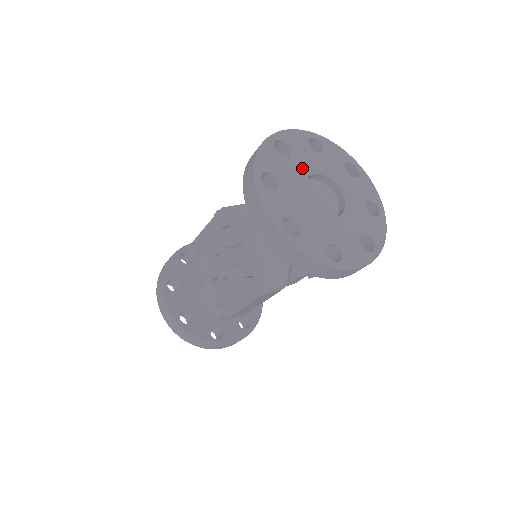
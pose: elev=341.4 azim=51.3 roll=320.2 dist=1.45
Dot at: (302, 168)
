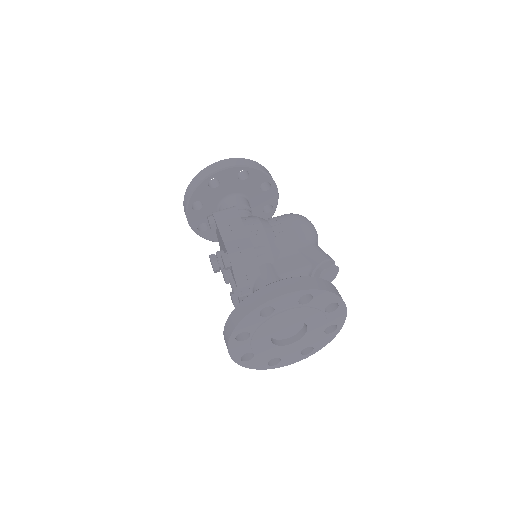
Dot at: (278, 323)
